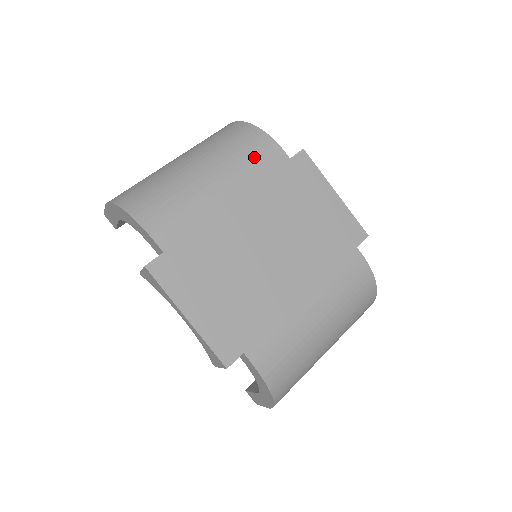
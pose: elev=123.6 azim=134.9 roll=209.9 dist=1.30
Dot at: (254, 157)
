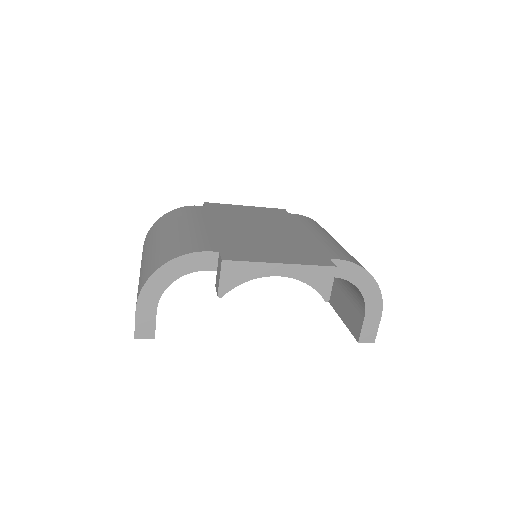
Dot at: (189, 213)
